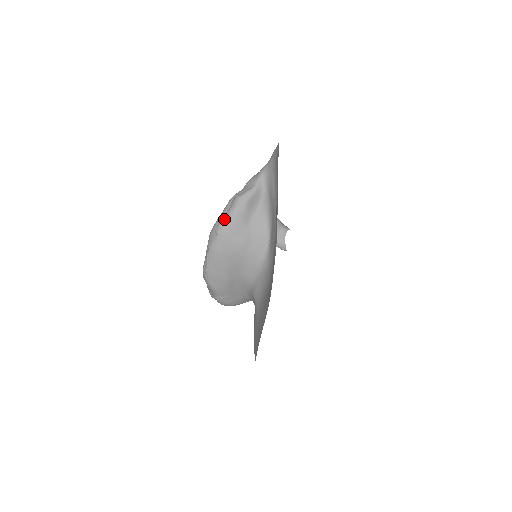
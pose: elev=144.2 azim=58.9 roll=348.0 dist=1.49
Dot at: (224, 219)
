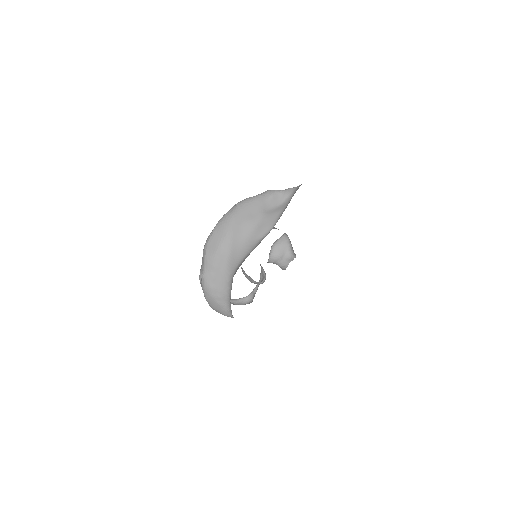
Dot at: (248, 198)
